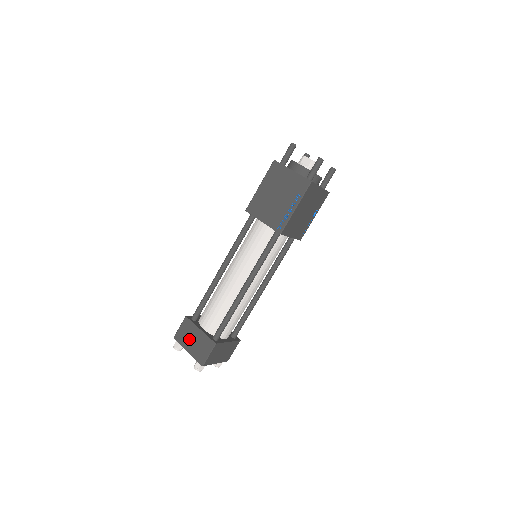
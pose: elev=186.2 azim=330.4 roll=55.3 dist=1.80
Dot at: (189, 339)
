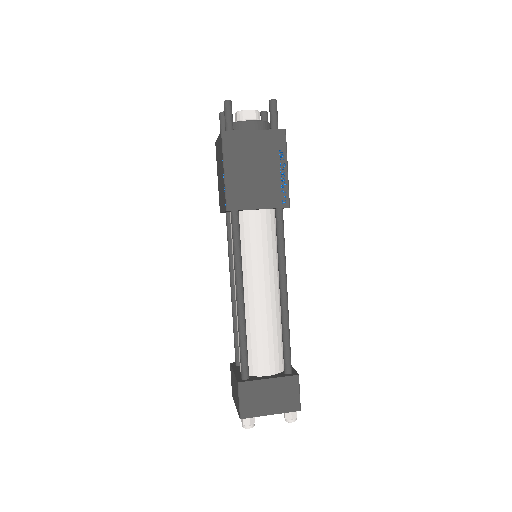
Dot at: (234, 389)
